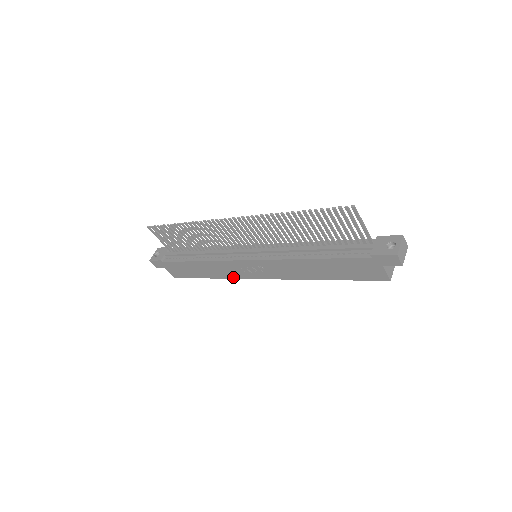
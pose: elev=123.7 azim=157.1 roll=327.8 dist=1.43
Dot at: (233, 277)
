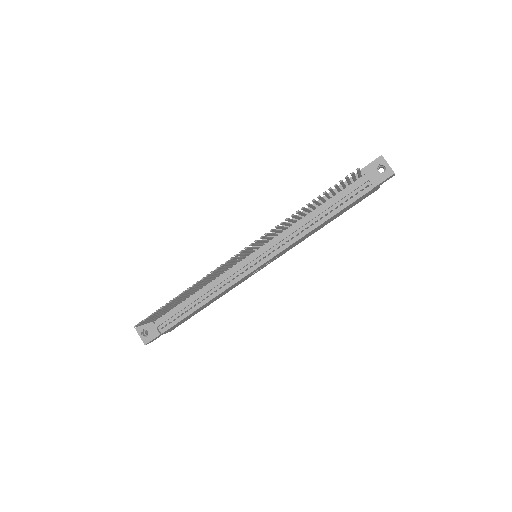
Dot at: occluded
